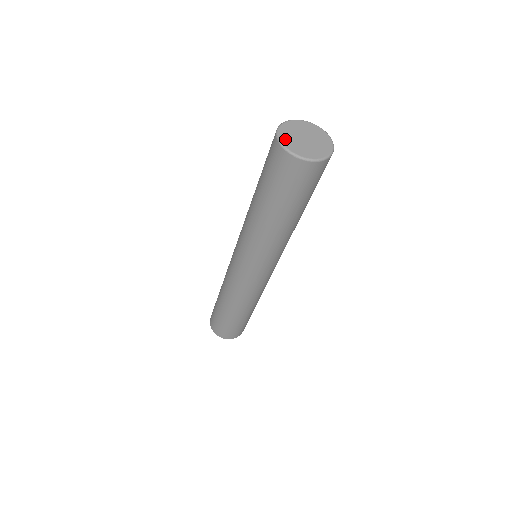
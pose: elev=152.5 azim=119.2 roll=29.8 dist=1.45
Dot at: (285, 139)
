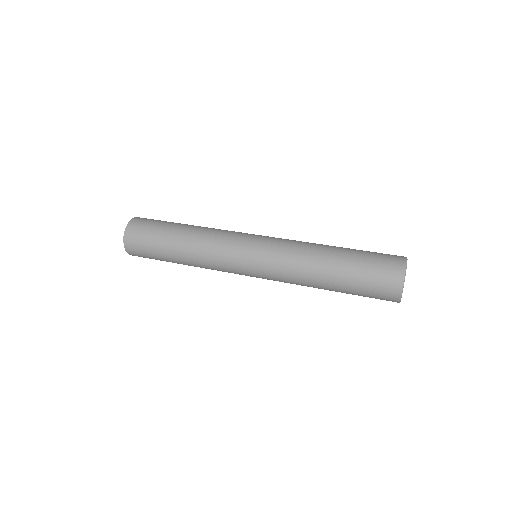
Dot at: occluded
